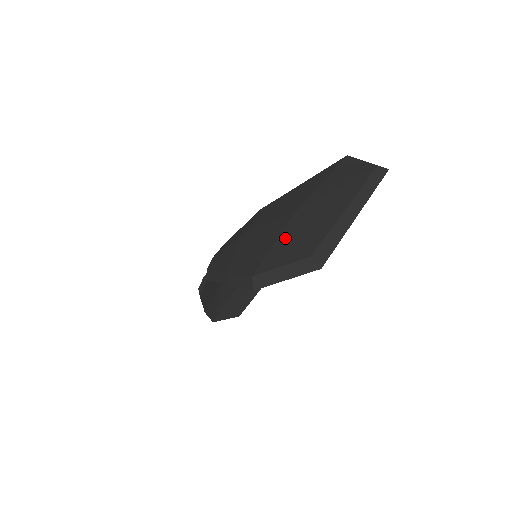
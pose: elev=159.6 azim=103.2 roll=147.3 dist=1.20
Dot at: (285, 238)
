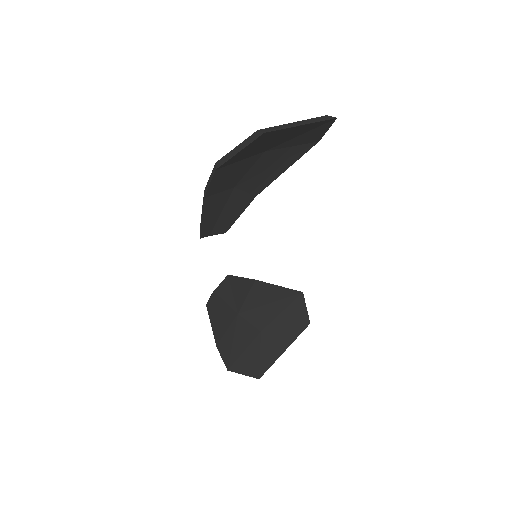
Dot at: occluded
